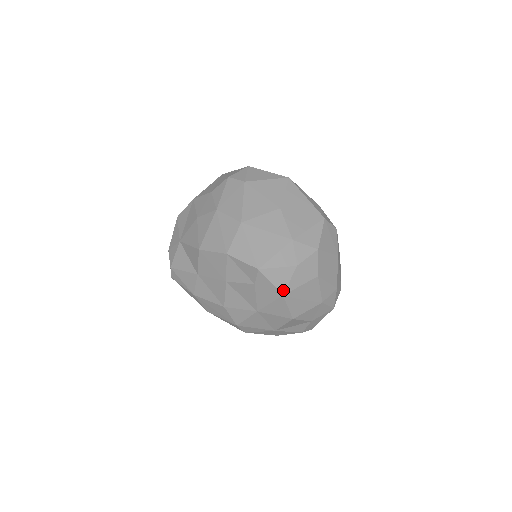
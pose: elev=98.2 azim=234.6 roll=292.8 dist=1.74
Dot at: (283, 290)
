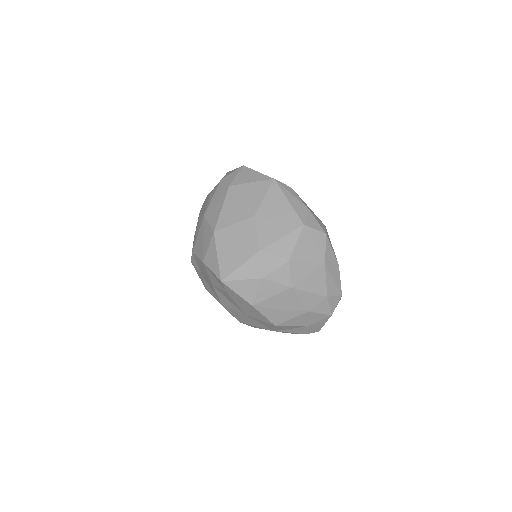
Dot at: (251, 301)
